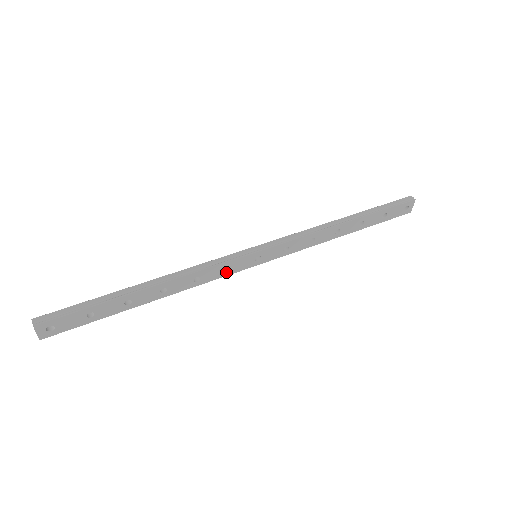
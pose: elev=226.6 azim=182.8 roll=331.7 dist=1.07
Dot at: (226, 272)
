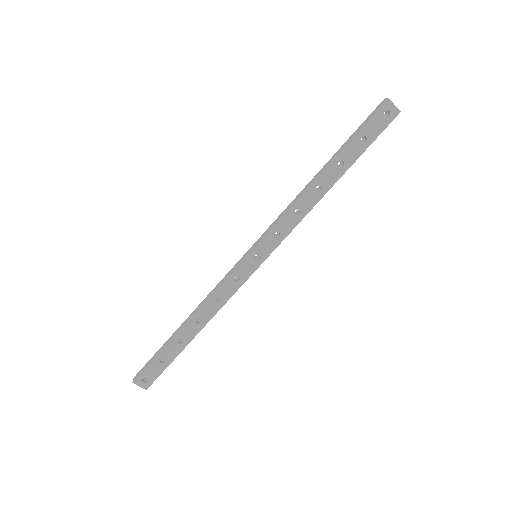
Dot at: (238, 283)
